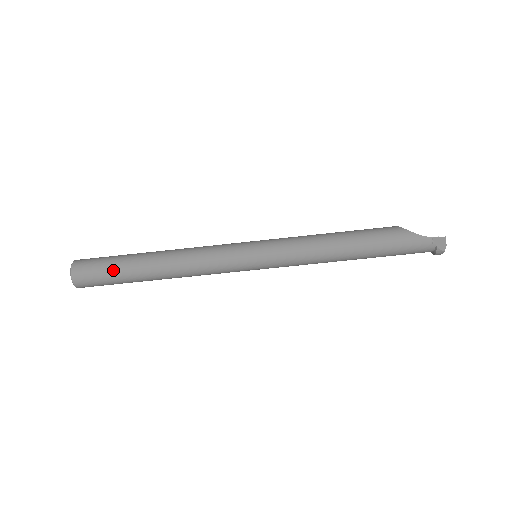
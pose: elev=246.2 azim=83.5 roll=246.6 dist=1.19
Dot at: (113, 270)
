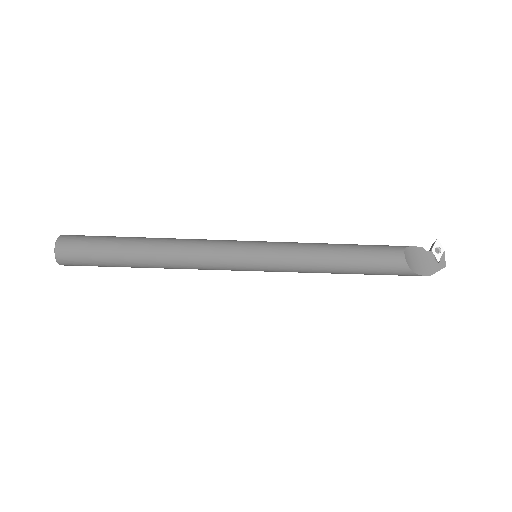
Dot at: occluded
